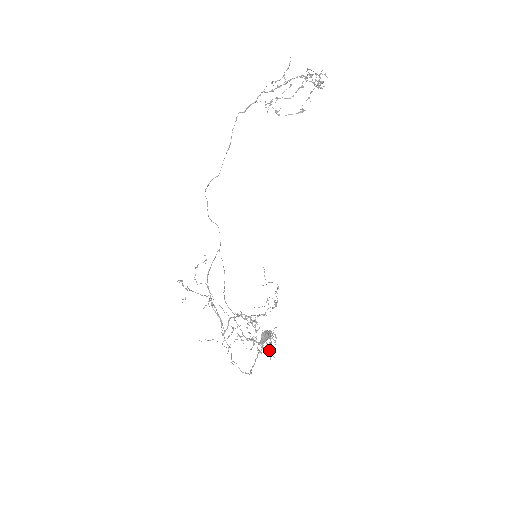
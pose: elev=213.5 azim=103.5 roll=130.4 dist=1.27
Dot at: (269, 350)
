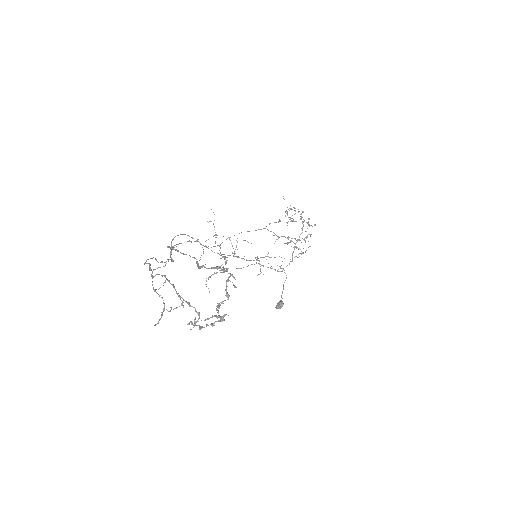
Dot at: (302, 253)
